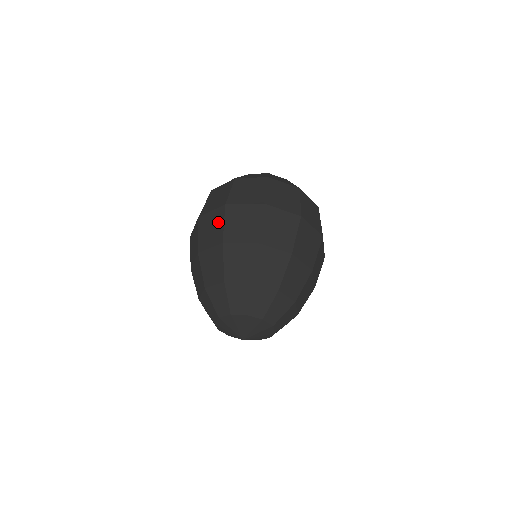
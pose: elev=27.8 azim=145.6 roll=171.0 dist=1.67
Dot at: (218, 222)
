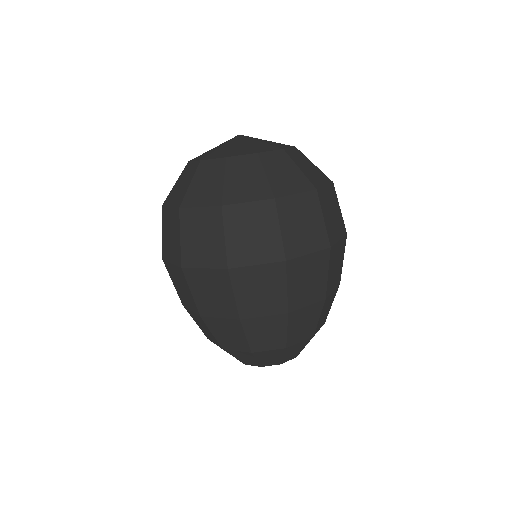
Dot at: (275, 285)
